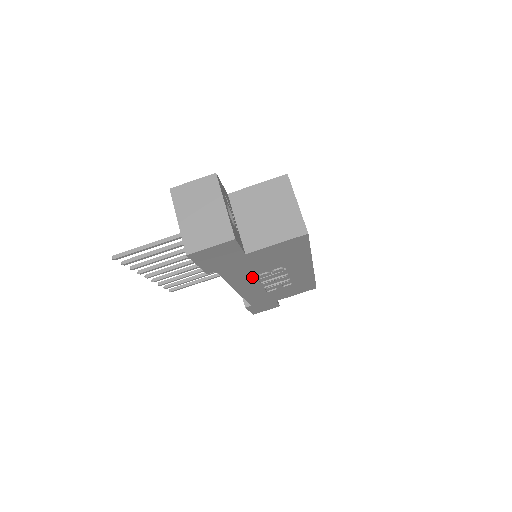
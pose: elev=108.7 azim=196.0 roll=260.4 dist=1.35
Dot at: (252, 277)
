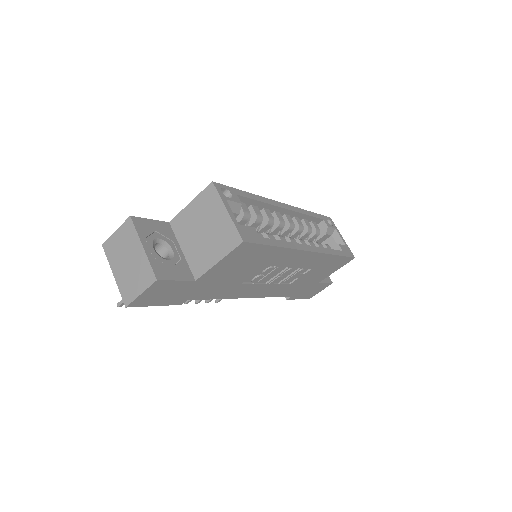
Dot at: (244, 285)
